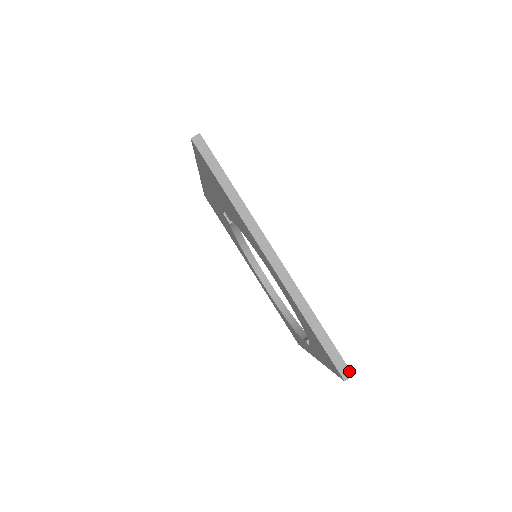
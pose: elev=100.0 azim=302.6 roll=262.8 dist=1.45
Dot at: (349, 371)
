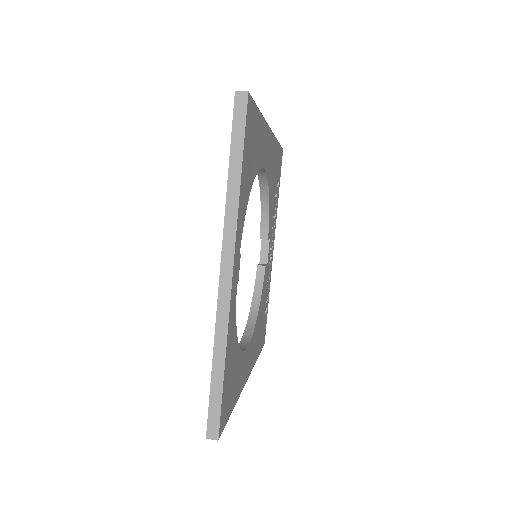
Dot at: (248, 94)
